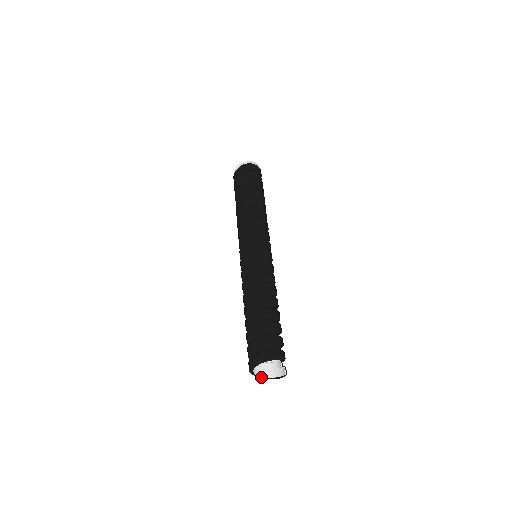
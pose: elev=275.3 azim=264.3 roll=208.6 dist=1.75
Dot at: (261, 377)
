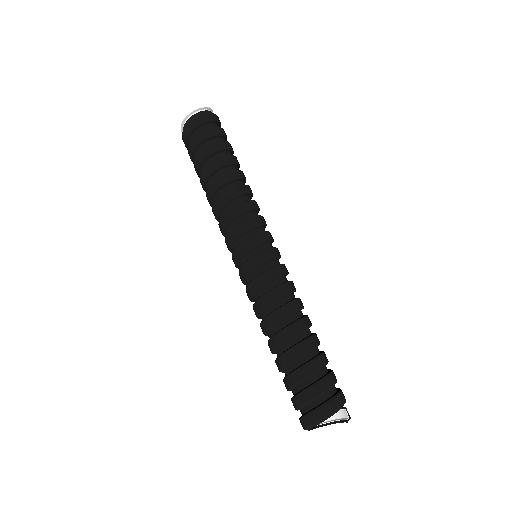
Dot at: (315, 428)
